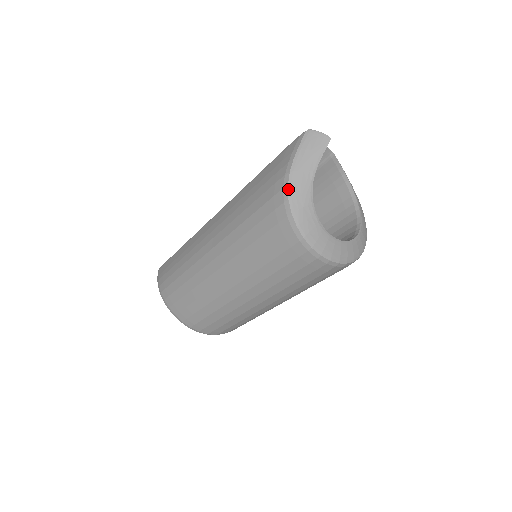
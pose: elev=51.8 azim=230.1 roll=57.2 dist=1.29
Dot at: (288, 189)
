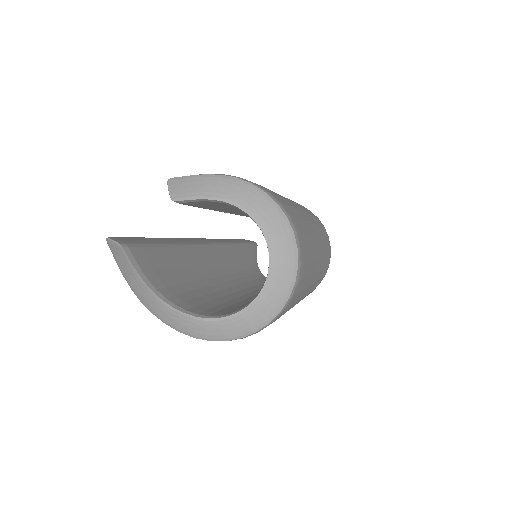
Dot at: occluded
